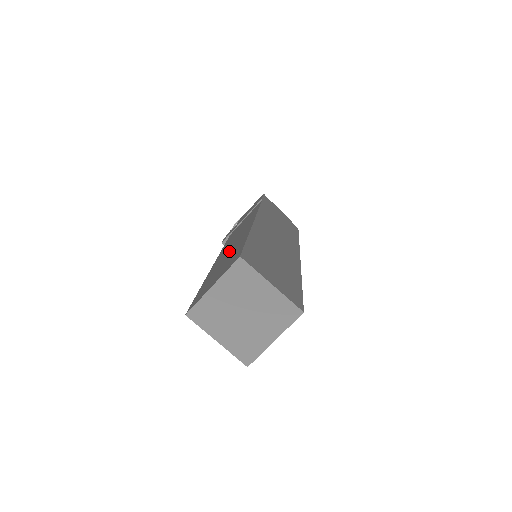
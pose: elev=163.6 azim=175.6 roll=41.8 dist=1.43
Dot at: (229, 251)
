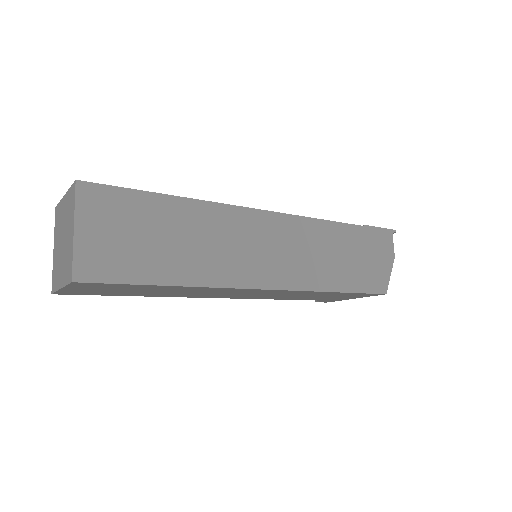
Dot at: occluded
